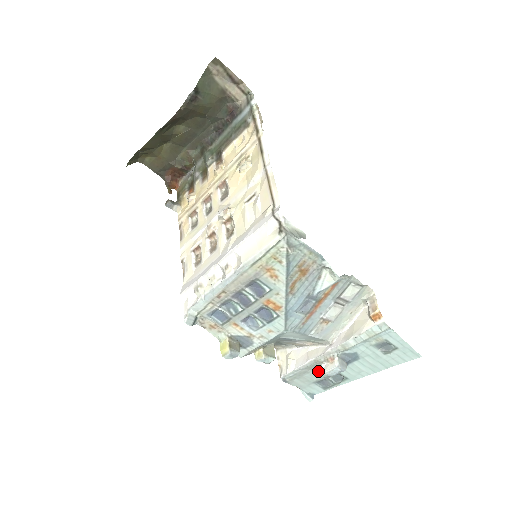
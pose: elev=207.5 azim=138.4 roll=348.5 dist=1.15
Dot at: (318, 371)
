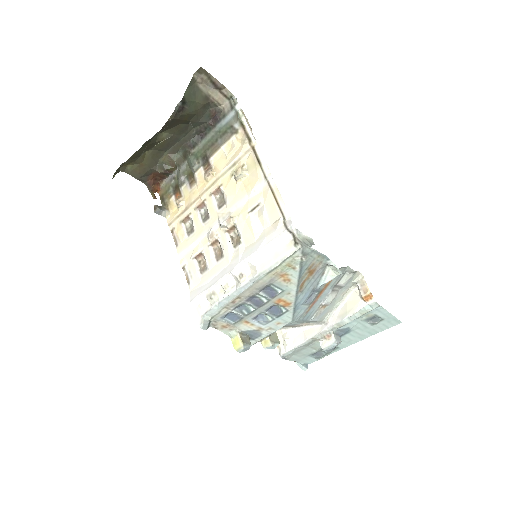
Dot at: (314, 346)
